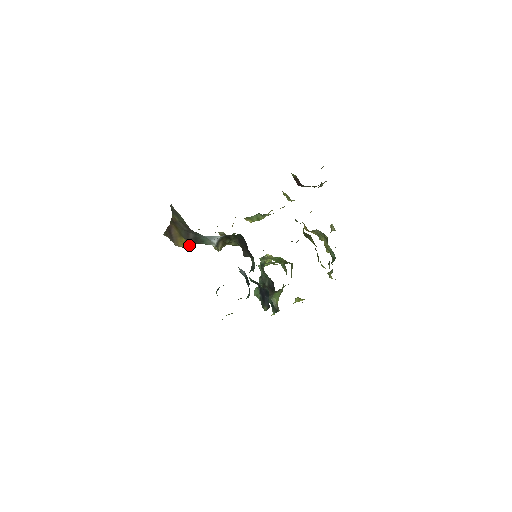
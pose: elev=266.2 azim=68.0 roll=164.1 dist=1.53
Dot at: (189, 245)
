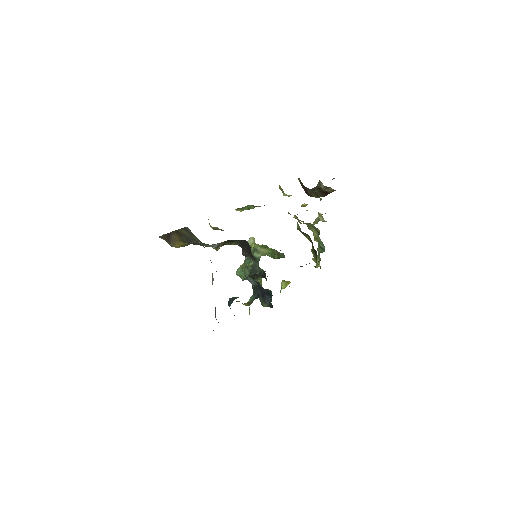
Dot at: occluded
